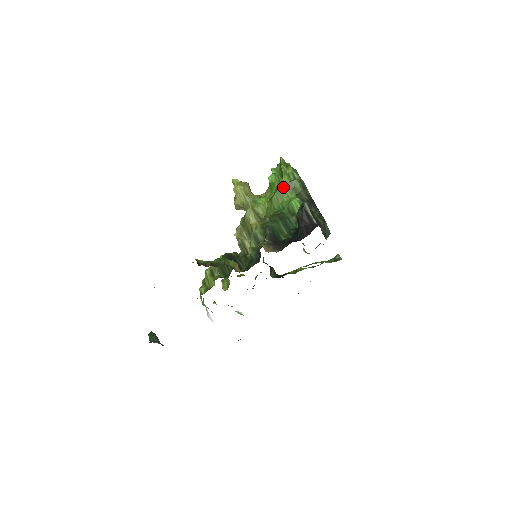
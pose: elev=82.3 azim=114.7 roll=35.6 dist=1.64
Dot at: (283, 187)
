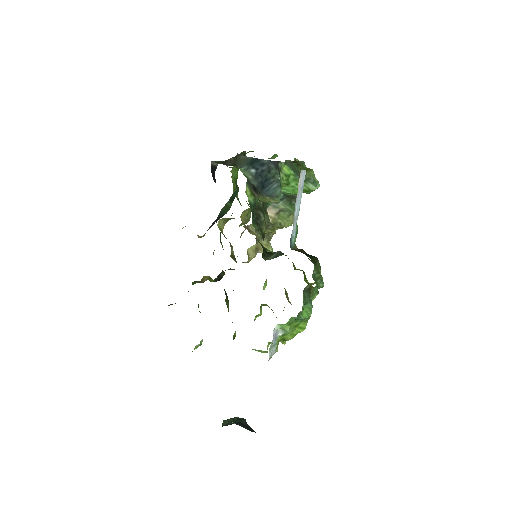
Dot at: occluded
